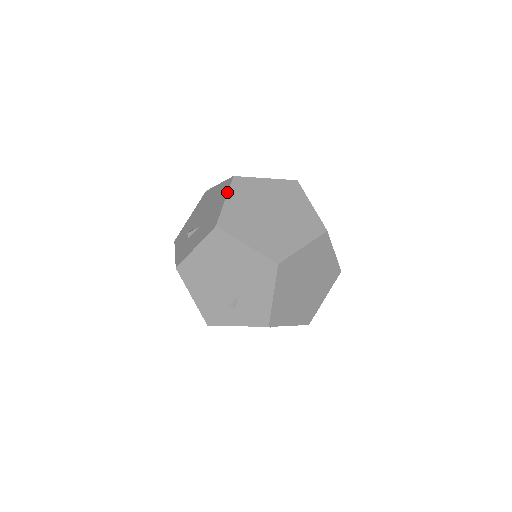
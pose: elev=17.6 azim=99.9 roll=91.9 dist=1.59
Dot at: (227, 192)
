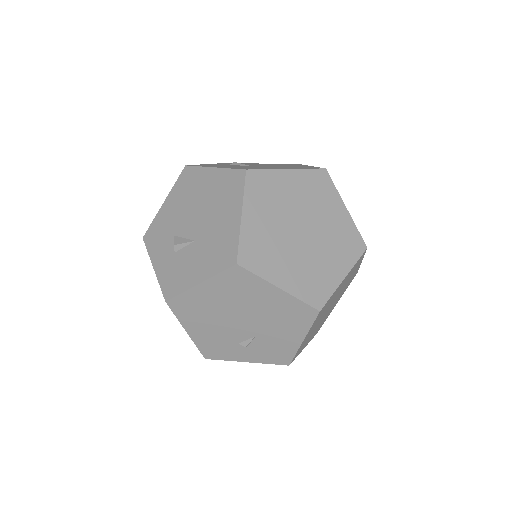
Dot at: (242, 200)
